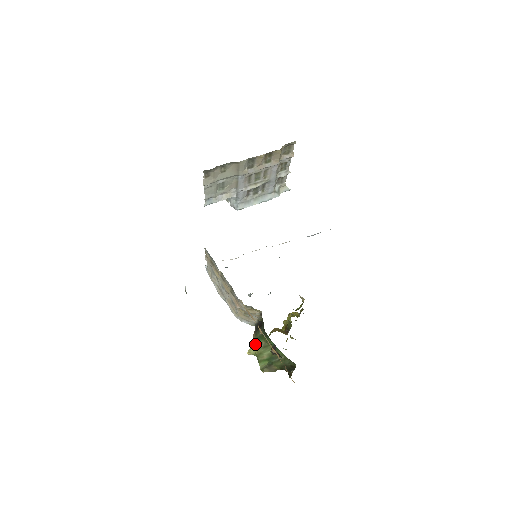
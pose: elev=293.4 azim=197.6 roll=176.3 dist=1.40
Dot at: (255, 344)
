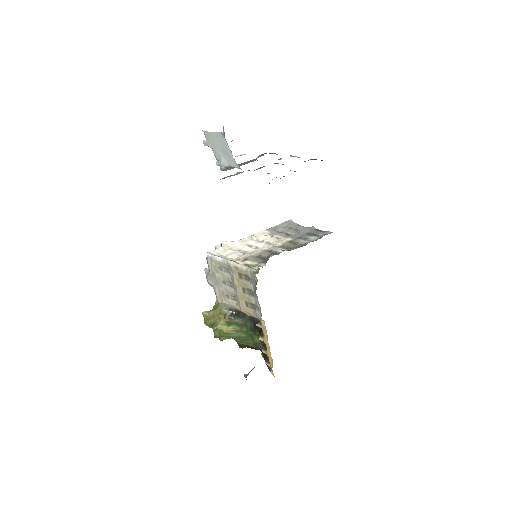
Dot at: (226, 324)
